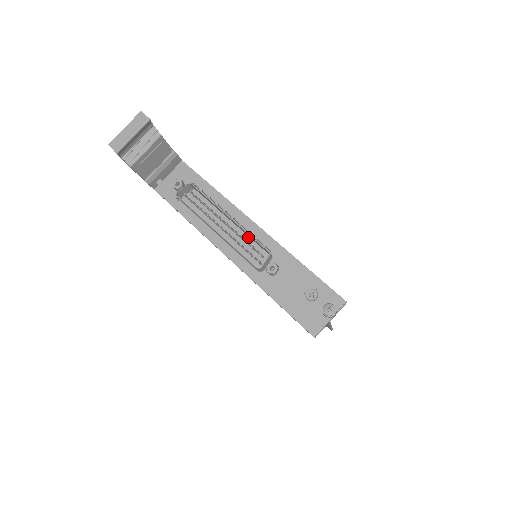
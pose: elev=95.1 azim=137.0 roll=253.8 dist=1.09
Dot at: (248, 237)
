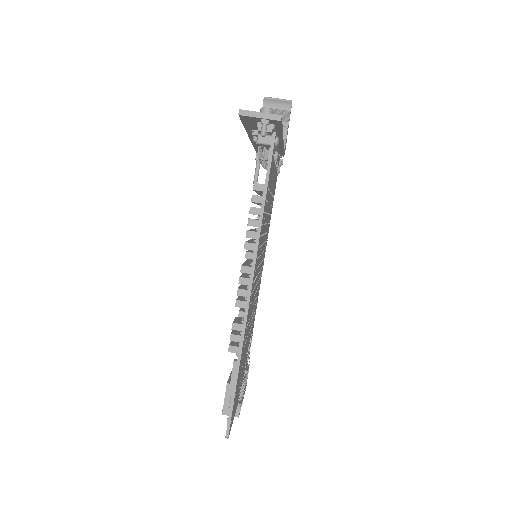
Dot at: occluded
